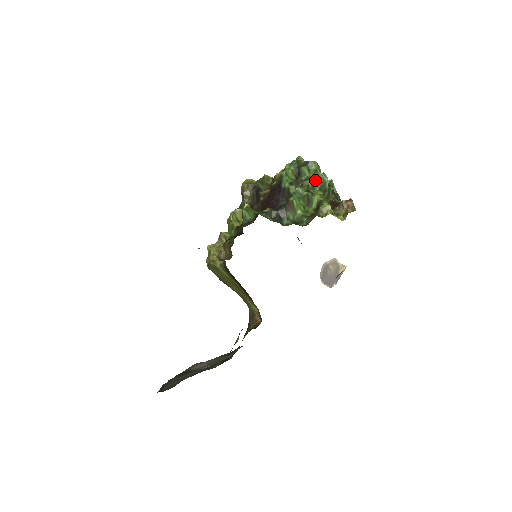
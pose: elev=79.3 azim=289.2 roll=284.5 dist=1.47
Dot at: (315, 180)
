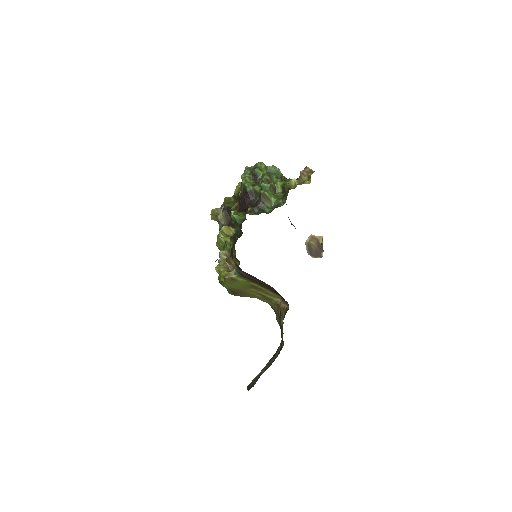
Dot at: (270, 173)
